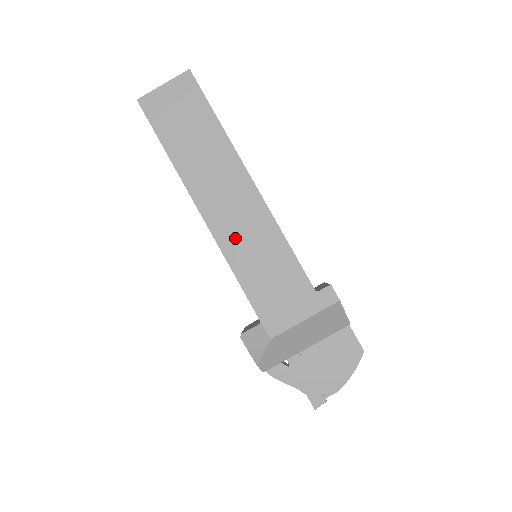
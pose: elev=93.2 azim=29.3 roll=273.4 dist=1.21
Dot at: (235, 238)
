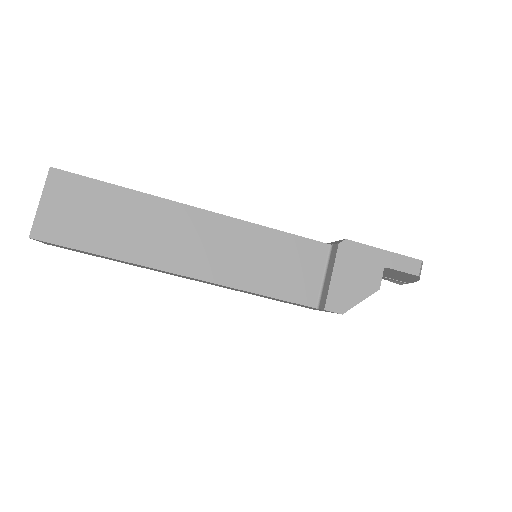
Dot at: occluded
